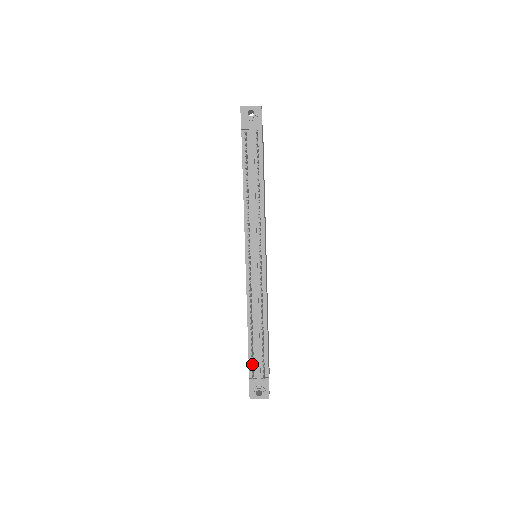
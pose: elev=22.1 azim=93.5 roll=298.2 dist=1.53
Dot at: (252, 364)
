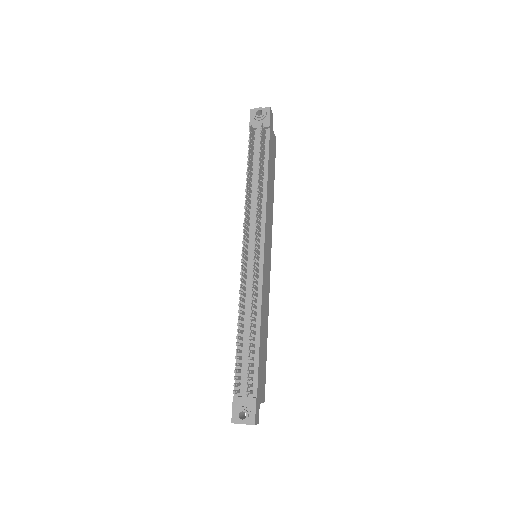
Dot at: (235, 372)
